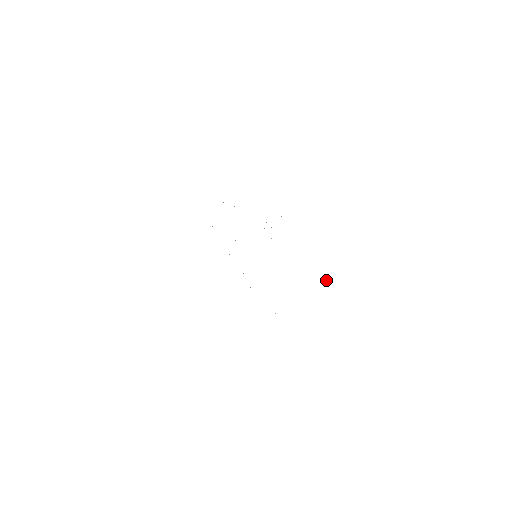
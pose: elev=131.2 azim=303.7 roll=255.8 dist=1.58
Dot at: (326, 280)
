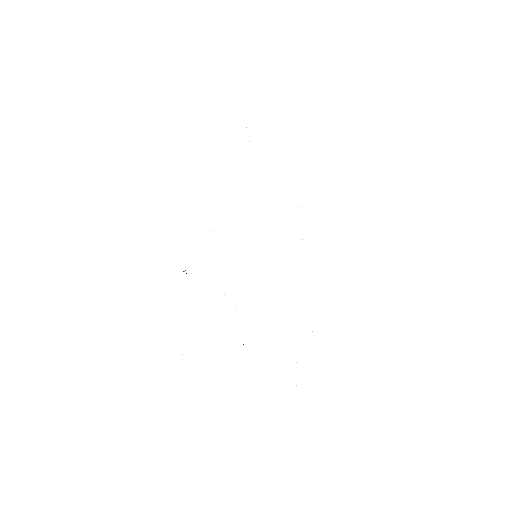
Dot at: occluded
